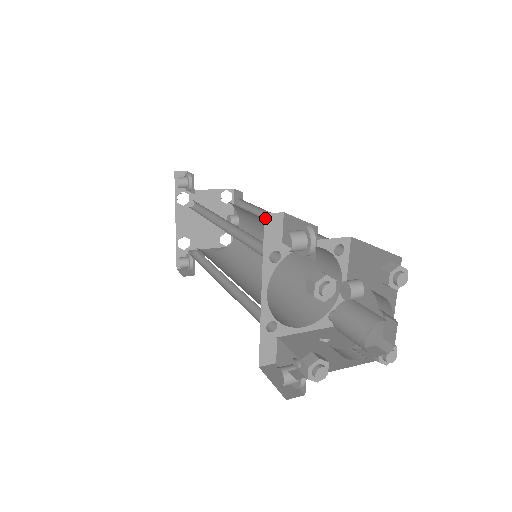
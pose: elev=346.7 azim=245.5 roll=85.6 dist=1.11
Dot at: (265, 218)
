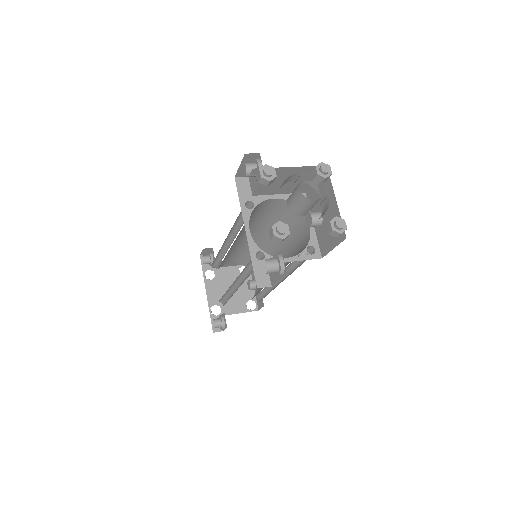
Dot at: (236, 180)
